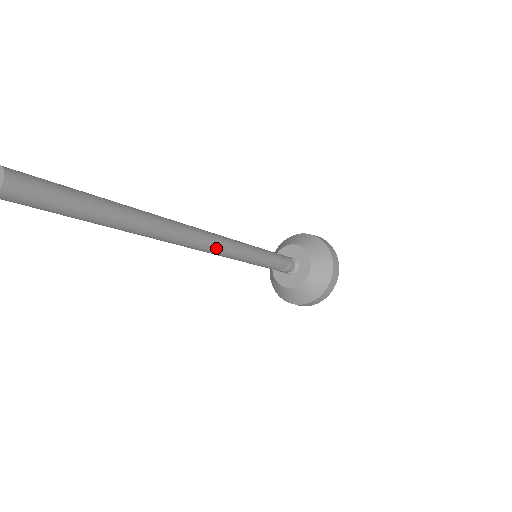
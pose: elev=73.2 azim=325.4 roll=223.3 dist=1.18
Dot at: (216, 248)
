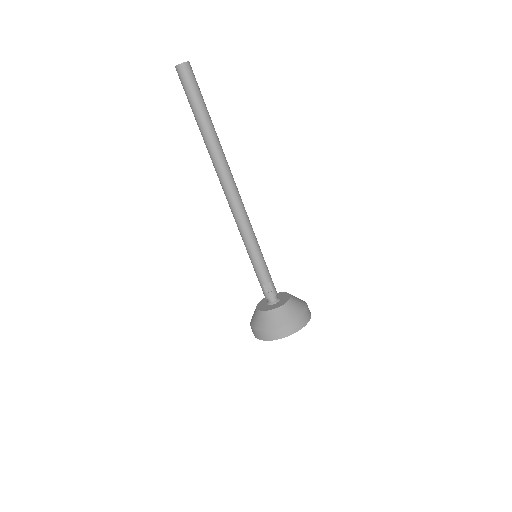
Dot at: (238, 208)
